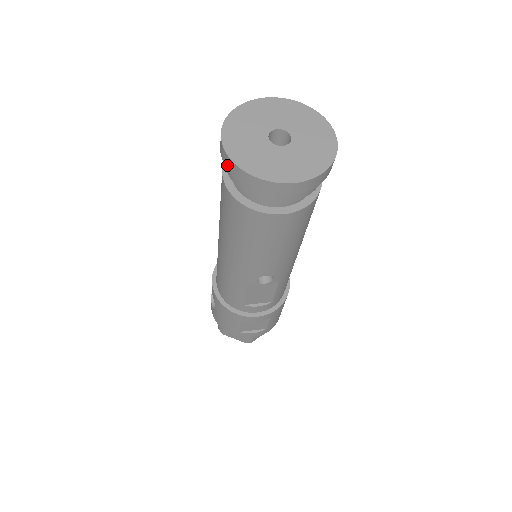
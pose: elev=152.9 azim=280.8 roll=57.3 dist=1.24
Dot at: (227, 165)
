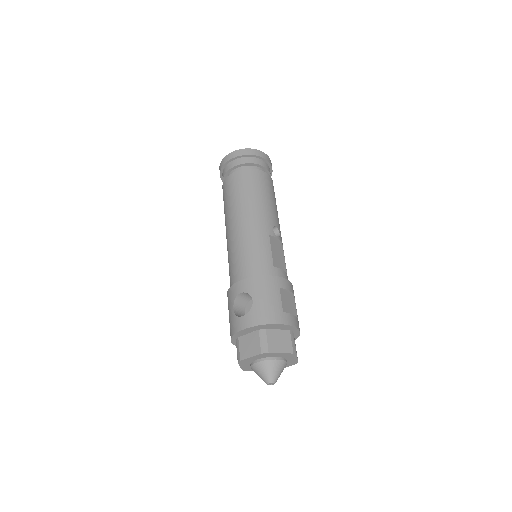
Dot at: (238, 154)
